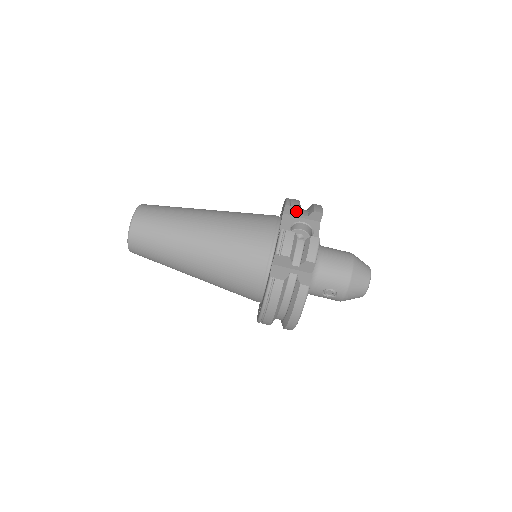
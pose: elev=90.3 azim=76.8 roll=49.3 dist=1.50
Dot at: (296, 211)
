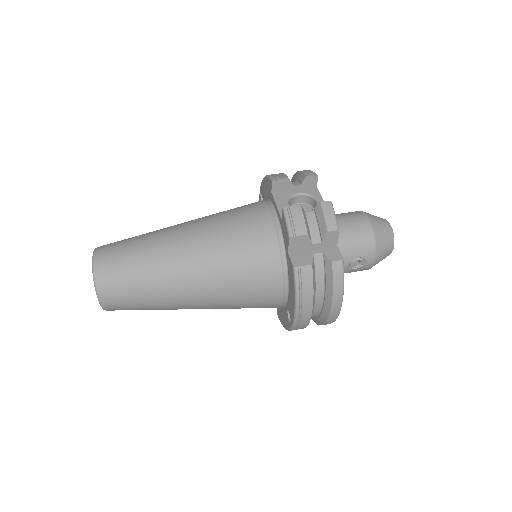
Dot at: (286, 184)
